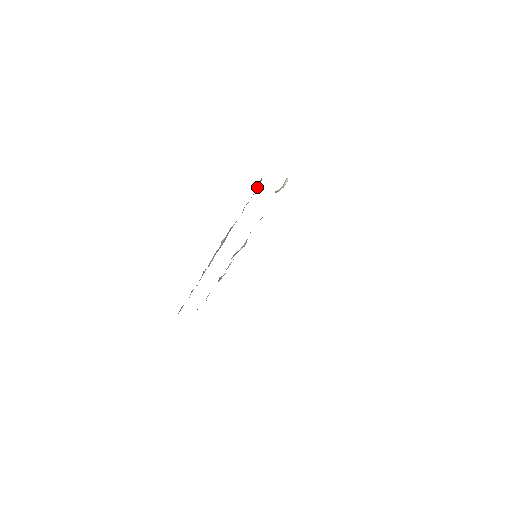
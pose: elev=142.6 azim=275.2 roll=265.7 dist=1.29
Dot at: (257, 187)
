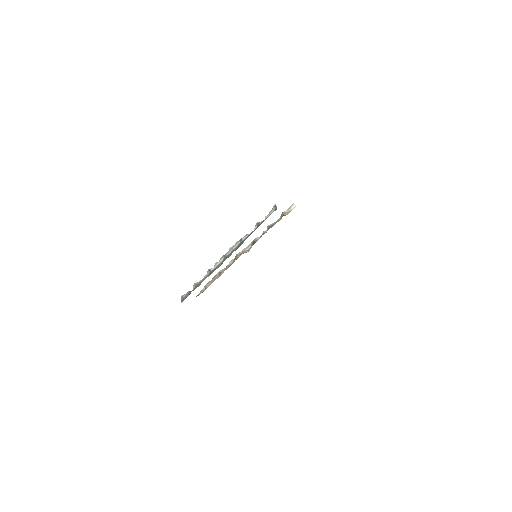
Dot at: (271, 212)
